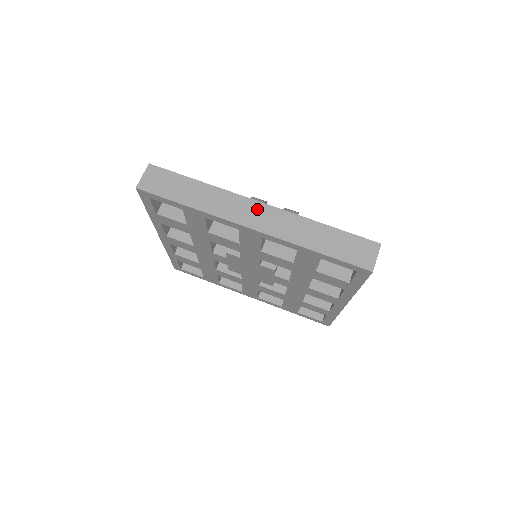
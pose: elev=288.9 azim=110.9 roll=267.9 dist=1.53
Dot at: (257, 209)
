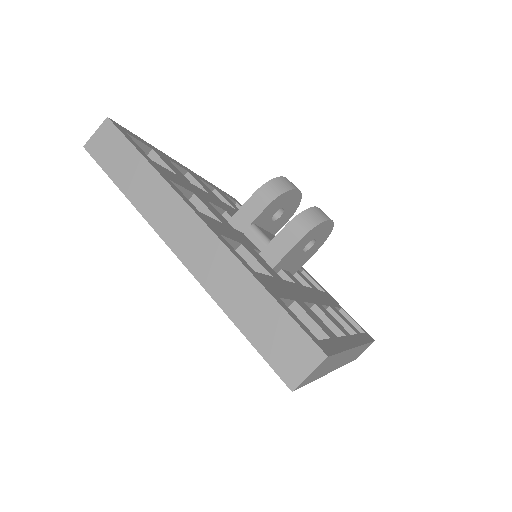
Dot at: (192, 227)
